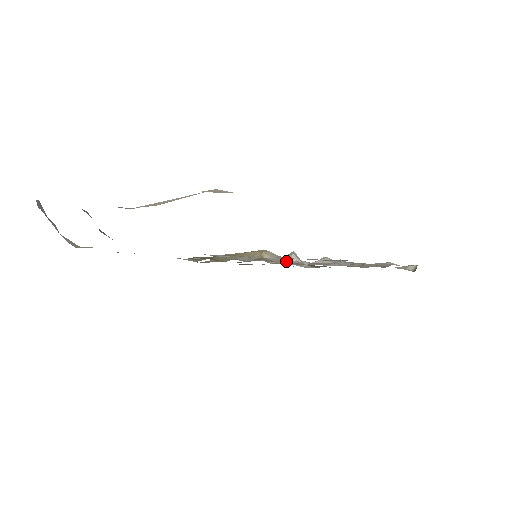
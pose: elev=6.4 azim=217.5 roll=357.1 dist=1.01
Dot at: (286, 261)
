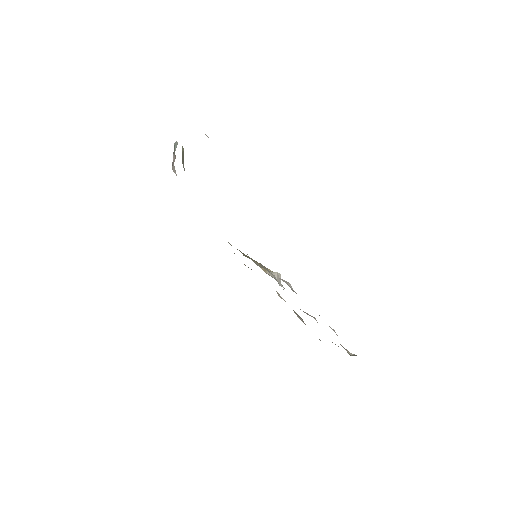
Dot at: (269, 271)
